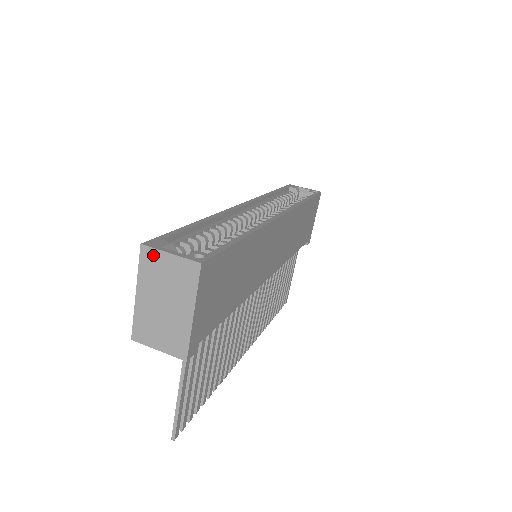
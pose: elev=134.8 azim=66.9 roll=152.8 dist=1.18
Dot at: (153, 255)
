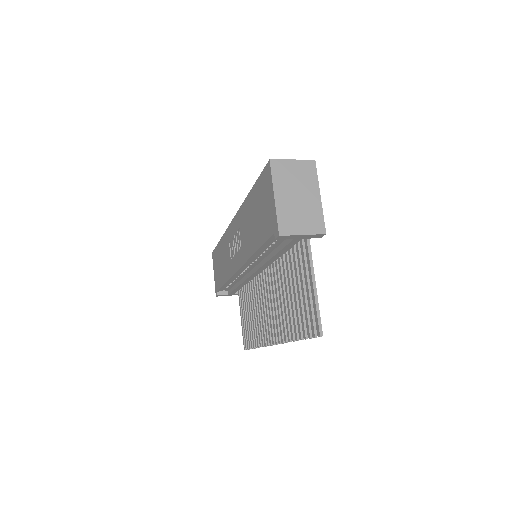
Dot at: (281, 164)
